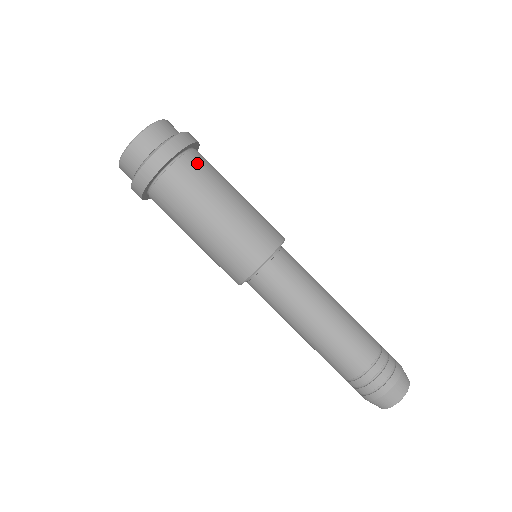
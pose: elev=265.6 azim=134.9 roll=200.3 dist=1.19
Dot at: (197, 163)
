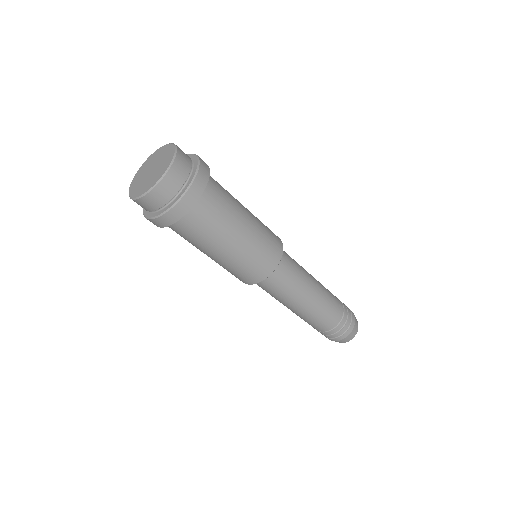
Dot at: (212, 201)
